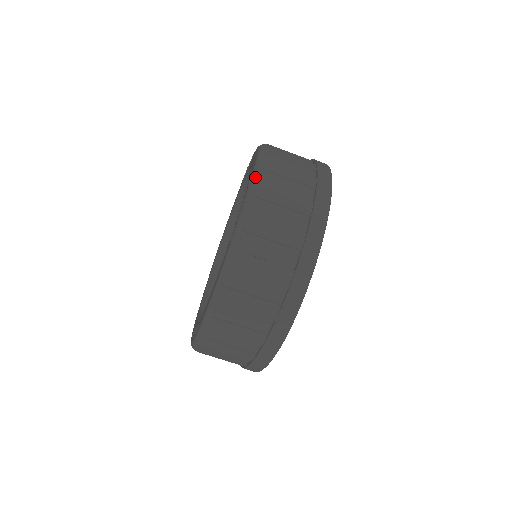
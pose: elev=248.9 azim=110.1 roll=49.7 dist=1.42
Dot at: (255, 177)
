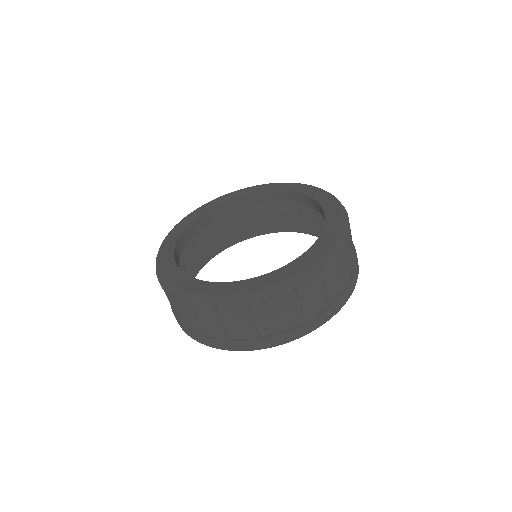
Dot at: (282, 286)
